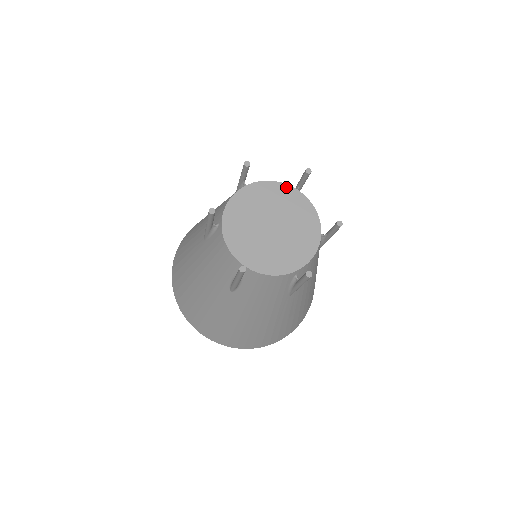
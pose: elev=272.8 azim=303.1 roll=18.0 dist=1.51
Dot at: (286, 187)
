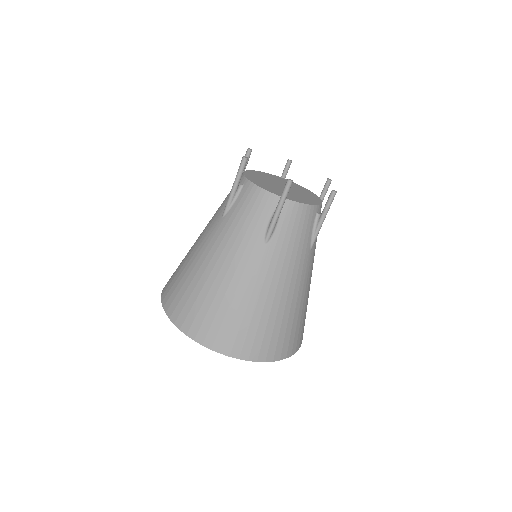
Dot at: (308, 191)
